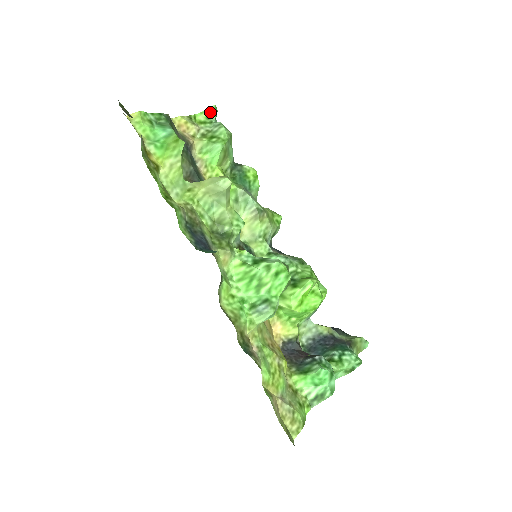
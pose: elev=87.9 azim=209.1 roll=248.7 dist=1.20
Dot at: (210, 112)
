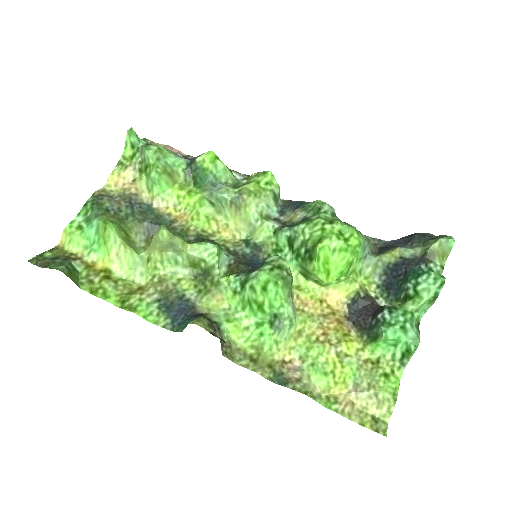
Dot at: (130, 140)
